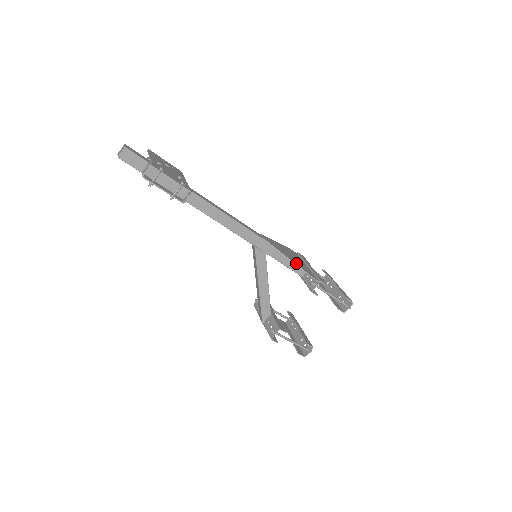
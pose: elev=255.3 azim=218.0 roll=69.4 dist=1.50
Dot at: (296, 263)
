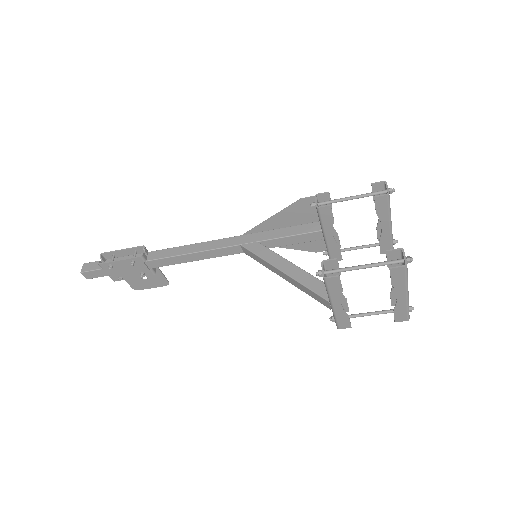
Dot at: (284, 214)
